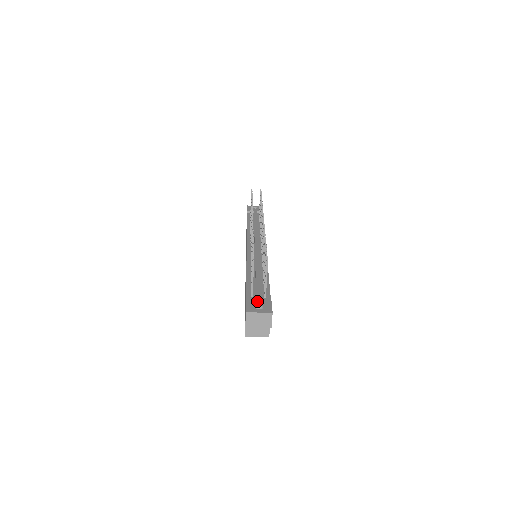
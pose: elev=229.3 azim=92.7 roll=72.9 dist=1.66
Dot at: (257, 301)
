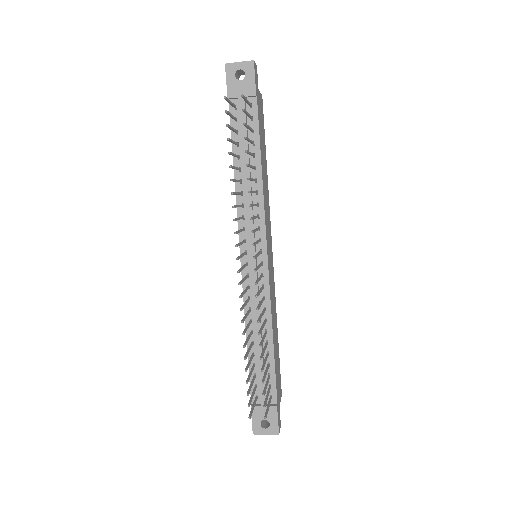
Dot at: (262, 414)
